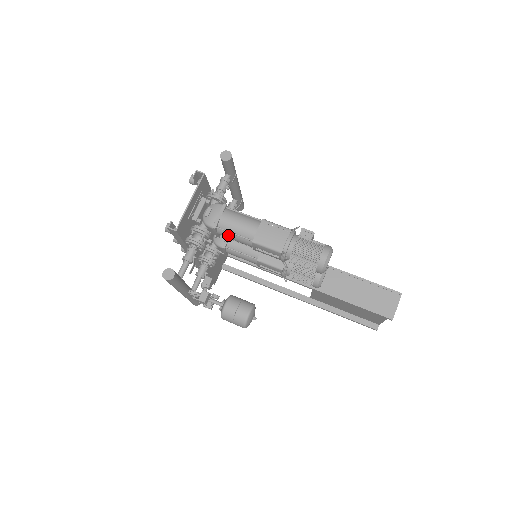
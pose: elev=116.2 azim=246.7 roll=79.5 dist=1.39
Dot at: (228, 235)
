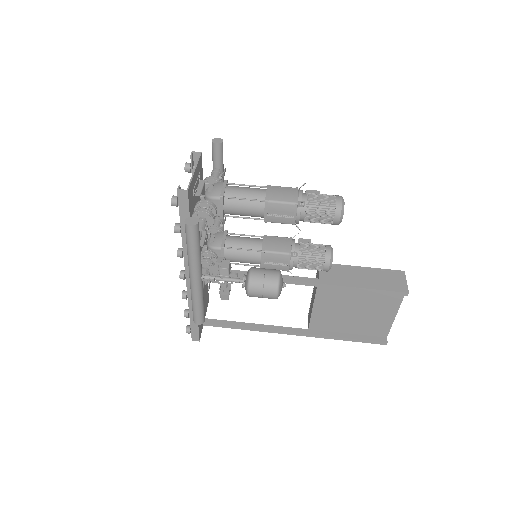
Dot at: (236, 205)
